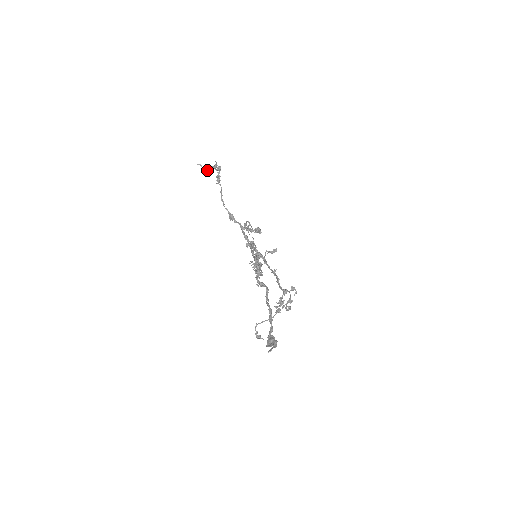
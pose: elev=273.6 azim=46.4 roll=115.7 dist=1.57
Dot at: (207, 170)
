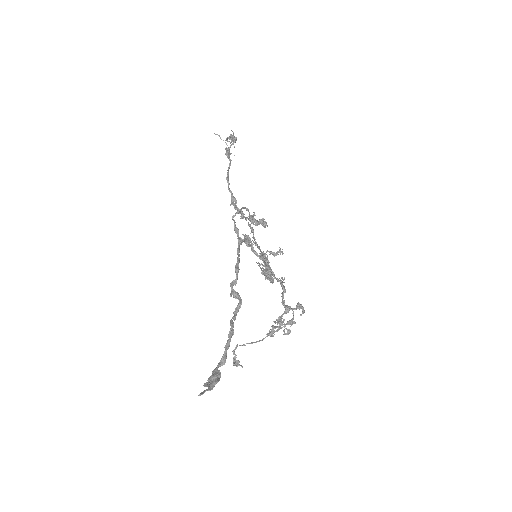
Dot at: (225, 142)
